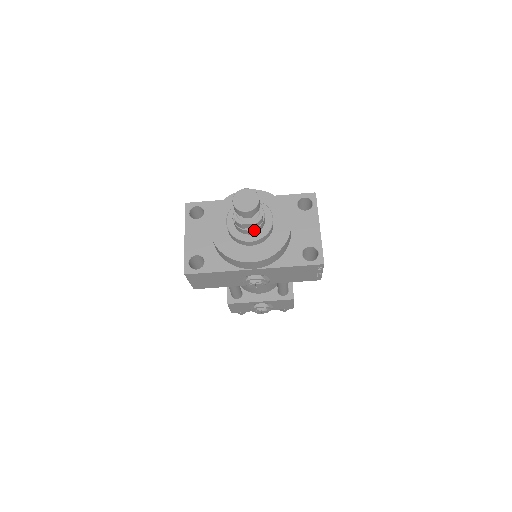
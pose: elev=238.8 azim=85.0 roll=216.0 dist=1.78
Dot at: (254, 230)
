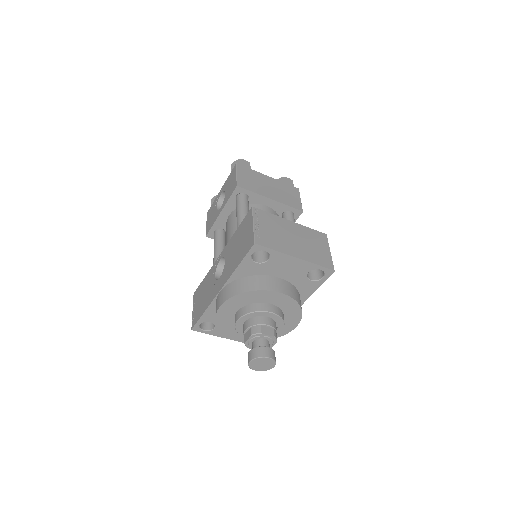
Dot at: occluded
